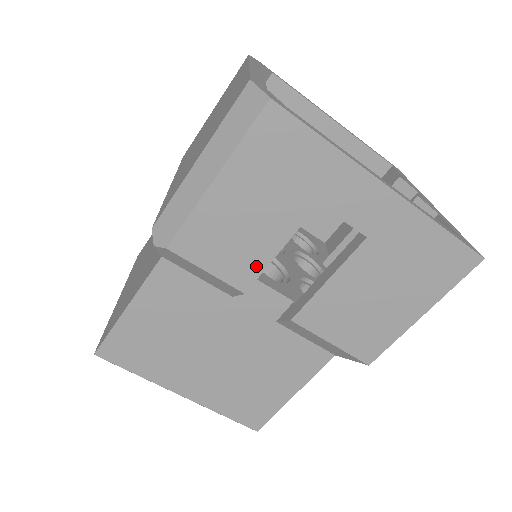
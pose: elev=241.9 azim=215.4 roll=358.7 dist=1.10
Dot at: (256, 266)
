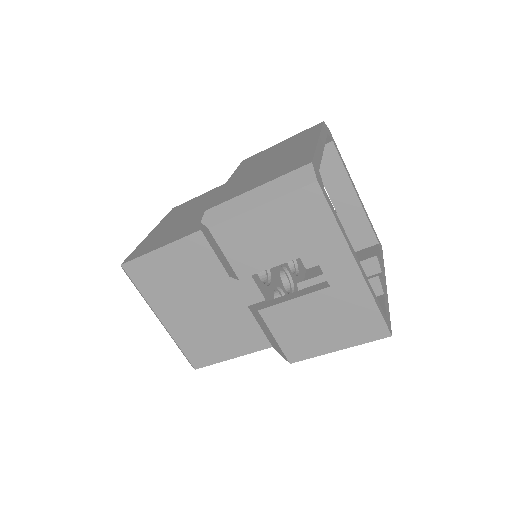
Dot at: (255, 267)
